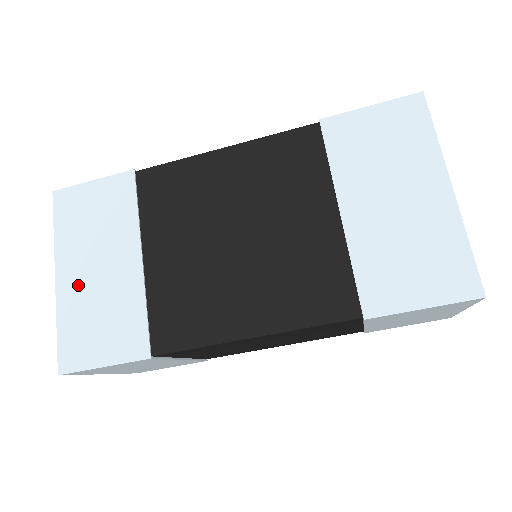
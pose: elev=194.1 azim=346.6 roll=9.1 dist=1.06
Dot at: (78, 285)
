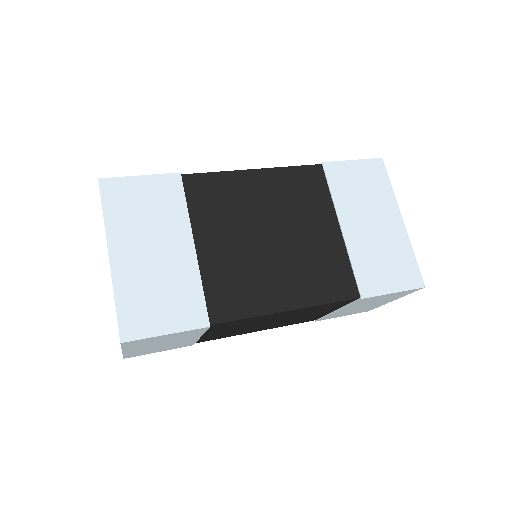
Dot at: (134, 264)
